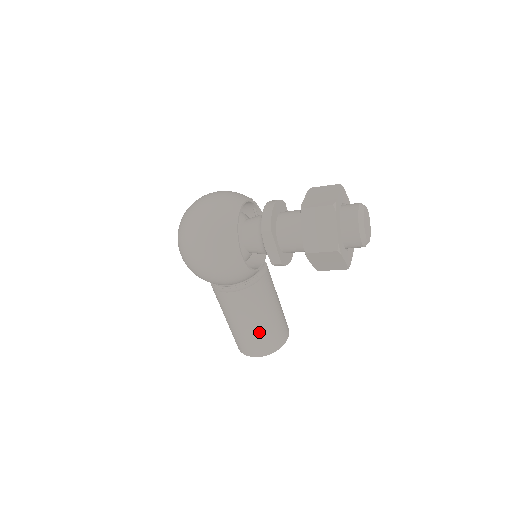
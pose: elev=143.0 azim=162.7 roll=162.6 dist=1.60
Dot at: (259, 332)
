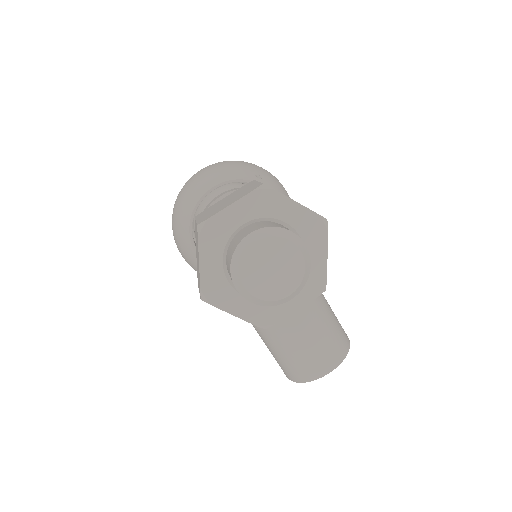
Dot at: (274, 350)
